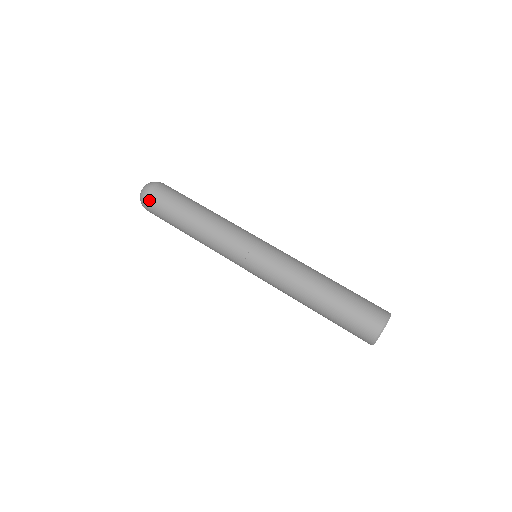
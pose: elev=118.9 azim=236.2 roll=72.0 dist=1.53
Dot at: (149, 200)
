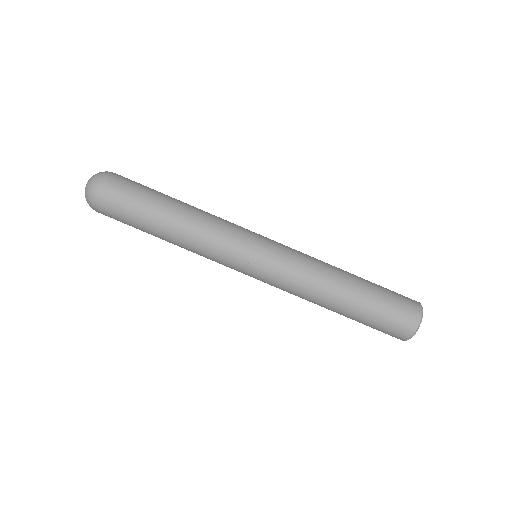
Dot at: (102, 213)
